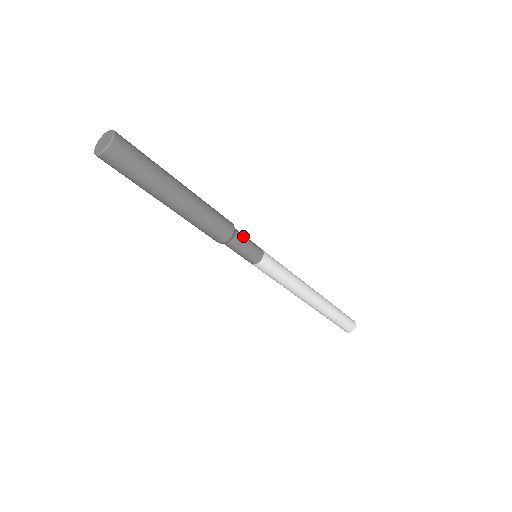
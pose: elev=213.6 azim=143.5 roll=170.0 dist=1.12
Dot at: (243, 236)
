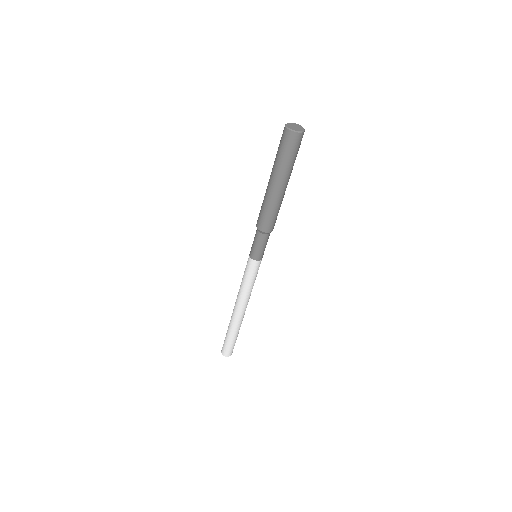
Dot at: occluded
